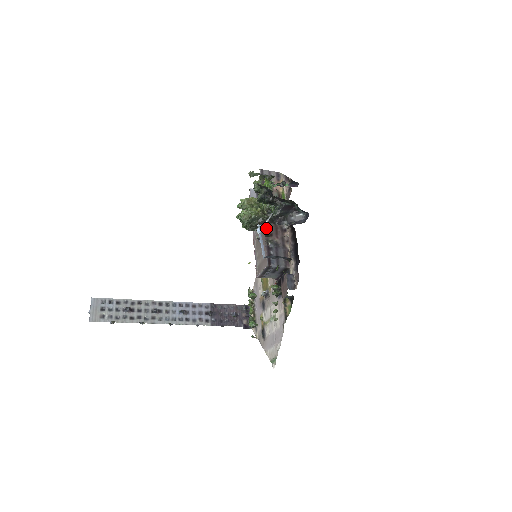
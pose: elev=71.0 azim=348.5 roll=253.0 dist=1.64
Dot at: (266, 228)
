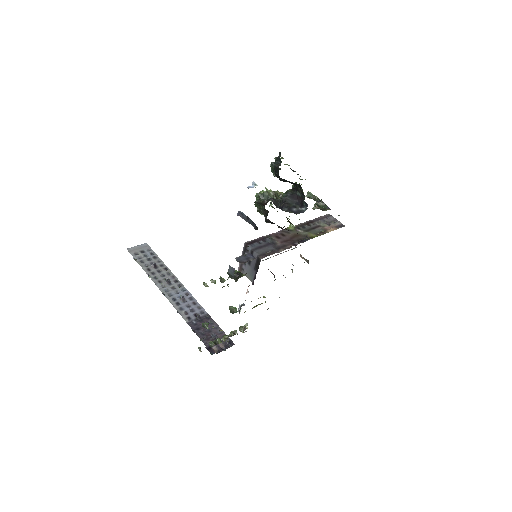
Dot at: (280, 232)
